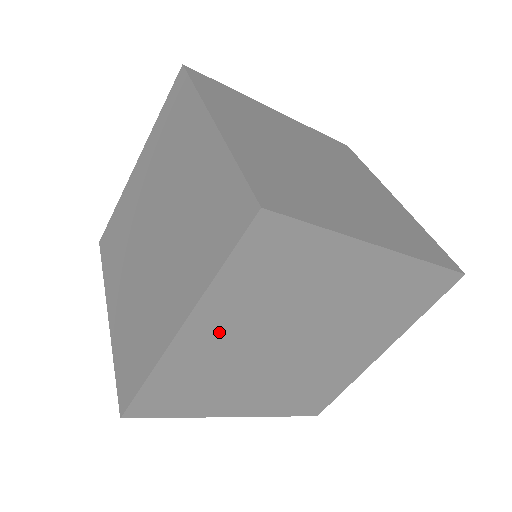
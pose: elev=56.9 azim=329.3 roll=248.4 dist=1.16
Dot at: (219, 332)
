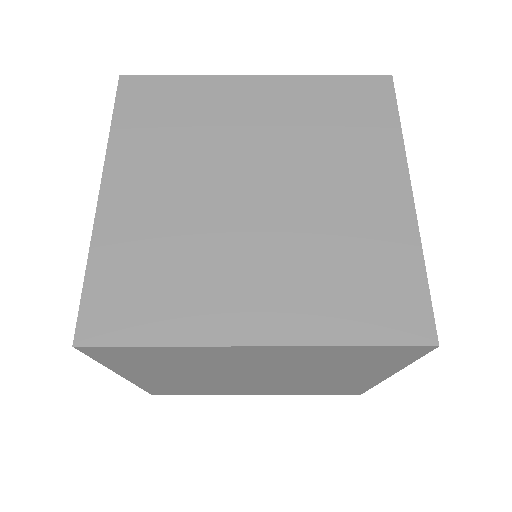
Dot at: (261, 357)
